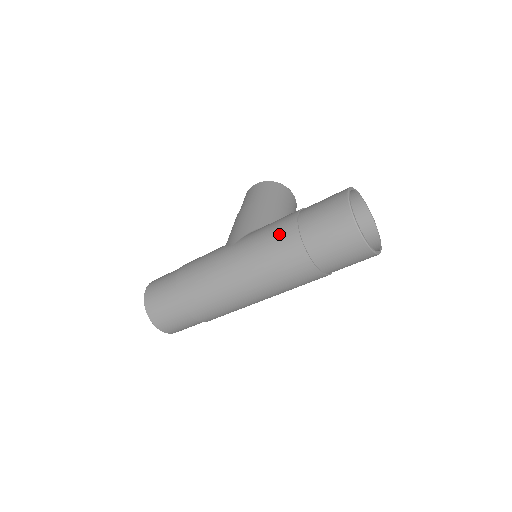
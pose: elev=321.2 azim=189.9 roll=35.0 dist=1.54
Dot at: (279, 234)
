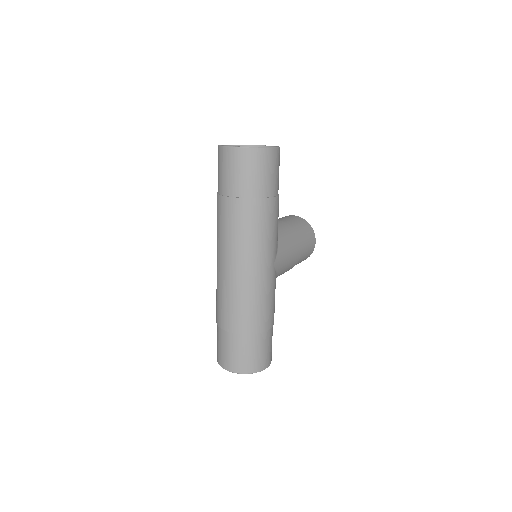
Dot at: occluded
